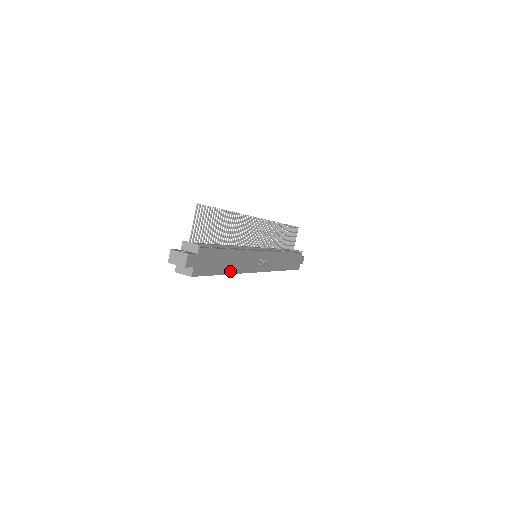
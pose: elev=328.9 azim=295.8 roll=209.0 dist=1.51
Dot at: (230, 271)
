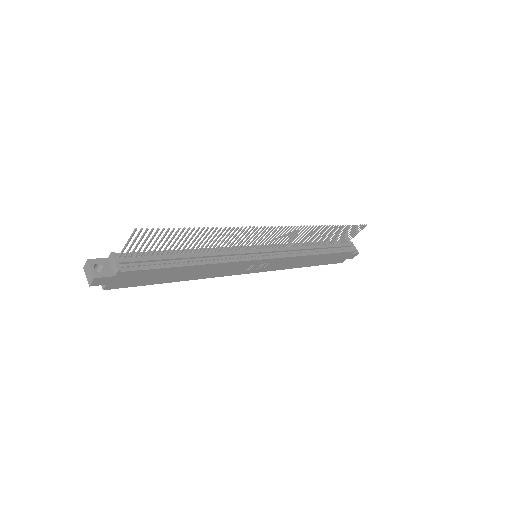
Dot at: (185, 279)
